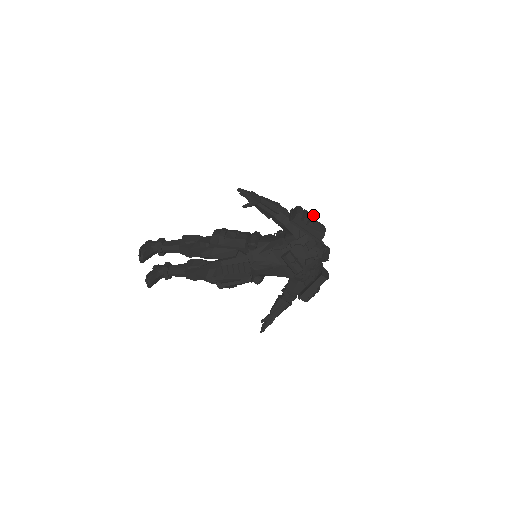
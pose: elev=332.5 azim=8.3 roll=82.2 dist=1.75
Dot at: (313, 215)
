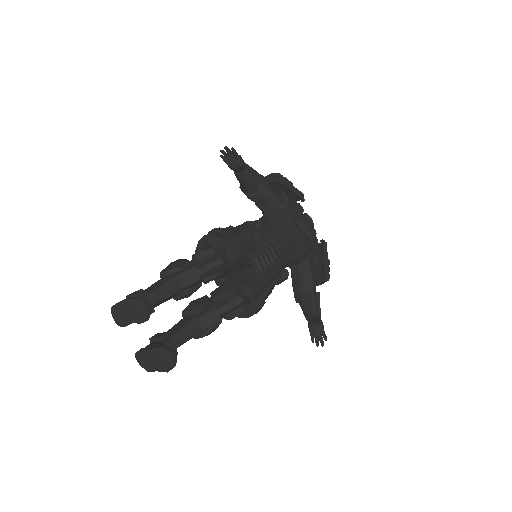
Dot at: occluded
